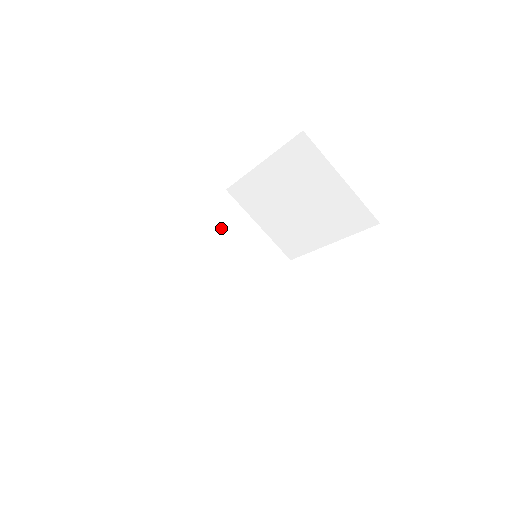
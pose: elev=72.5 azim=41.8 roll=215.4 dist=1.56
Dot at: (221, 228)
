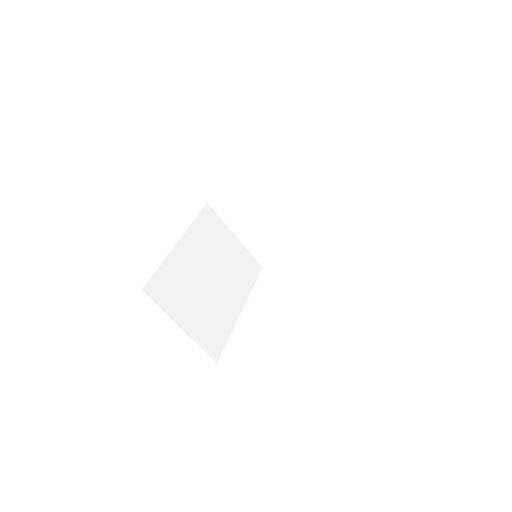
Dot at: (207, 237)
